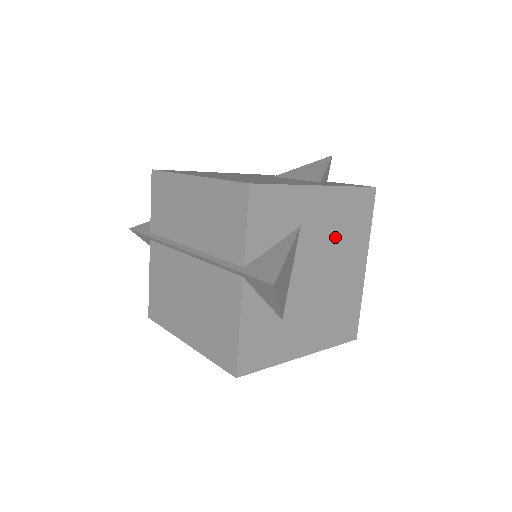
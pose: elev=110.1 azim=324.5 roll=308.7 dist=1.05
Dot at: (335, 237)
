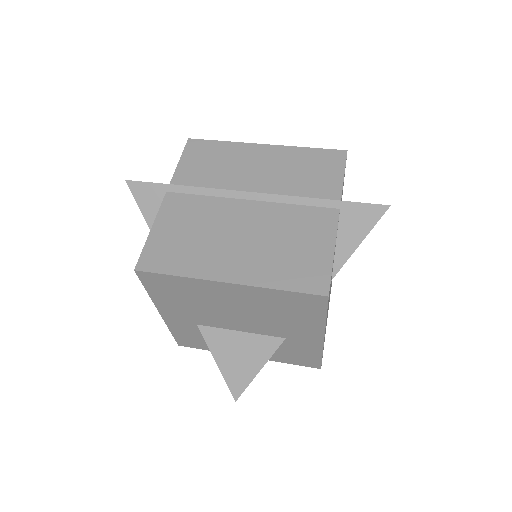
Dot at: occluded
